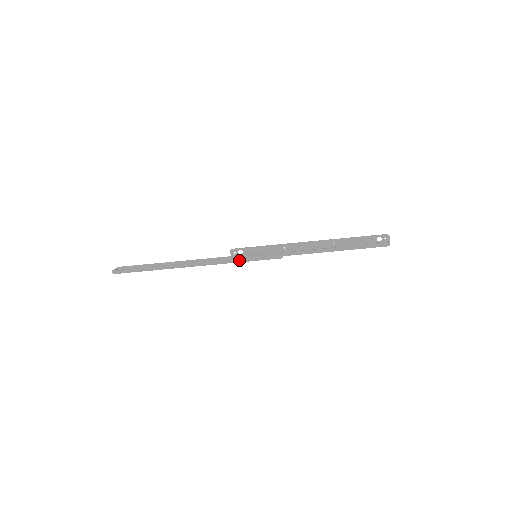
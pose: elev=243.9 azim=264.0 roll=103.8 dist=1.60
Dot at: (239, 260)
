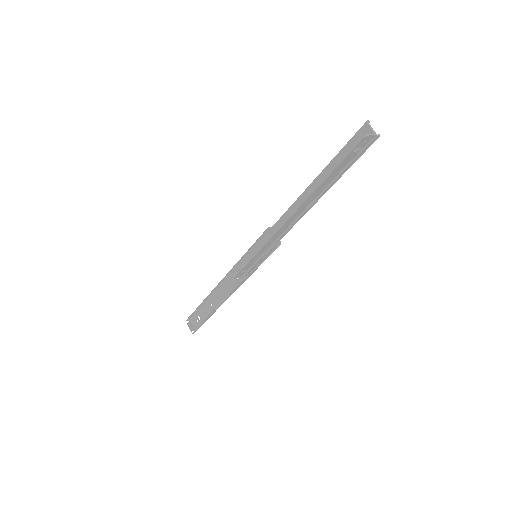
Dot at: (251, 274)
